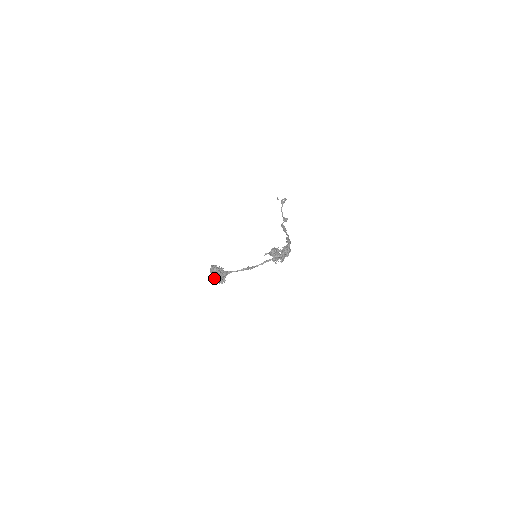
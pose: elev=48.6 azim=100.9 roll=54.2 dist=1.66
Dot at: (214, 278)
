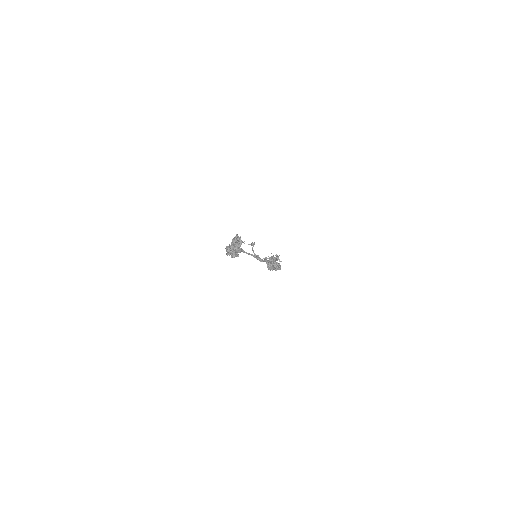
Dot at: (234, 246)
